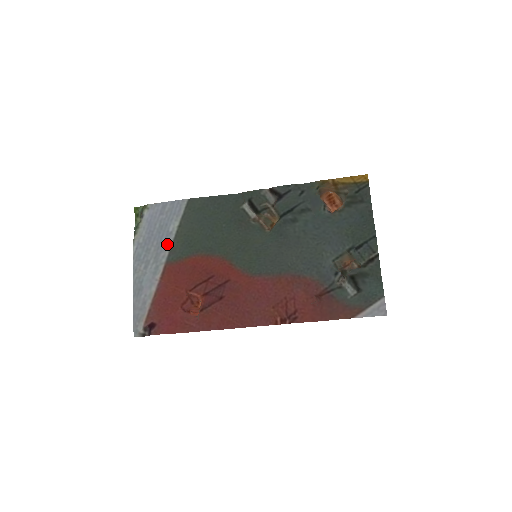
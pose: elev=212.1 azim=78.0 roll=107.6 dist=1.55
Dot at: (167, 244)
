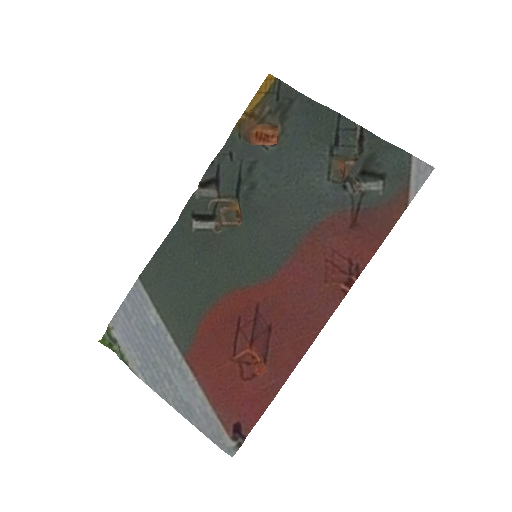
Dot at: (165, 339)
